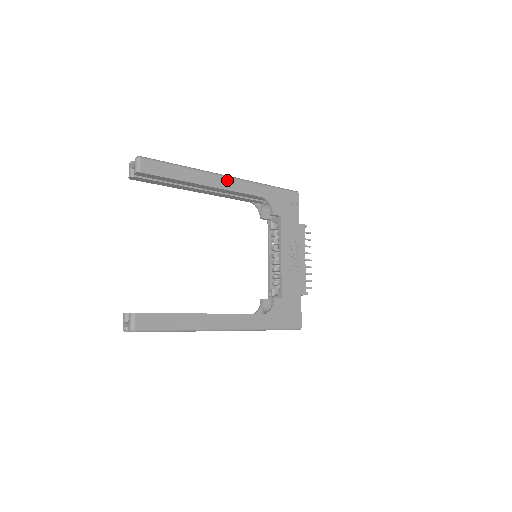
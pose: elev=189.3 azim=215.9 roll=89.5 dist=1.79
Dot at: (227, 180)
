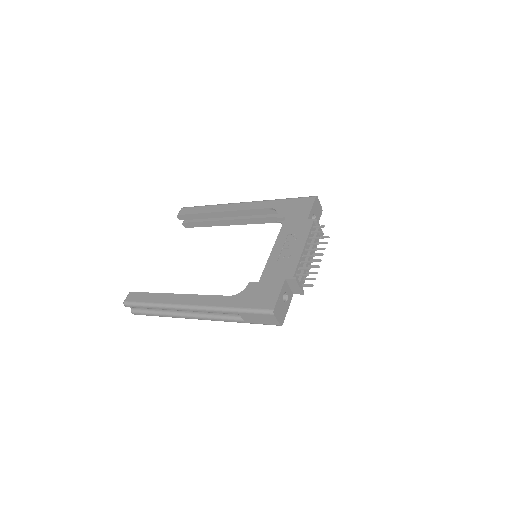
Dot at: (241, 204)
